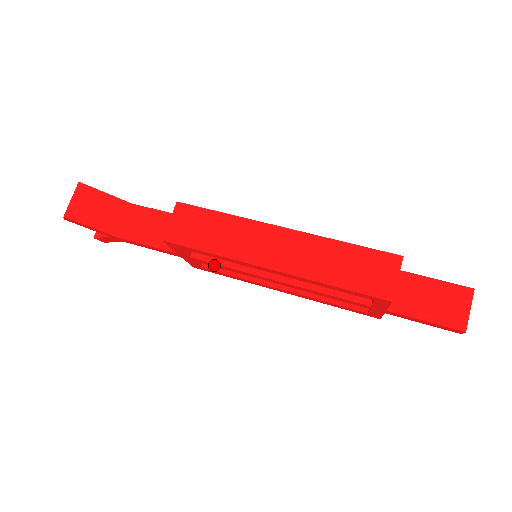
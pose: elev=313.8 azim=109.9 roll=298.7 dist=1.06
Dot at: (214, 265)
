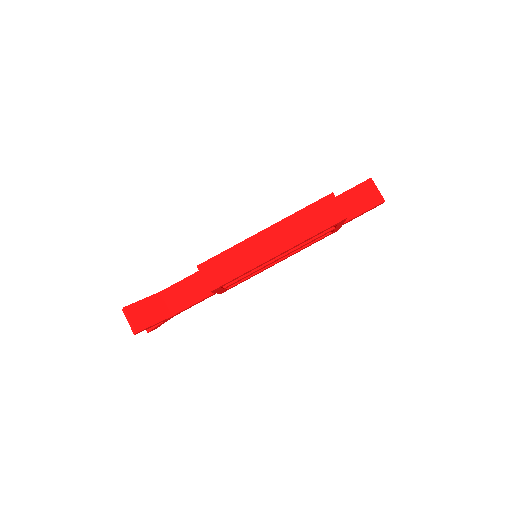
Dot at: occluded
